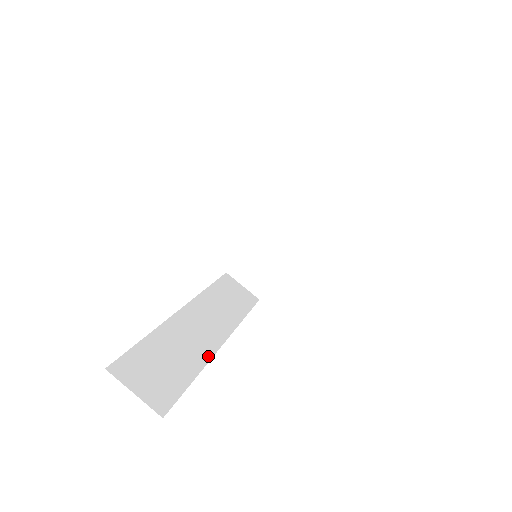
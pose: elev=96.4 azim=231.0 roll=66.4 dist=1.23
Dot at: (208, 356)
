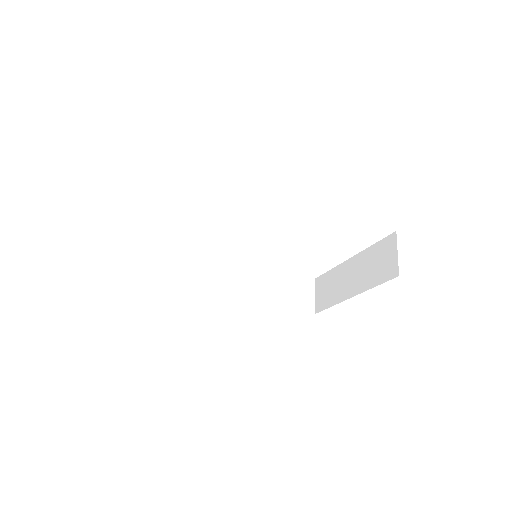
Dot at: (202, 290)
